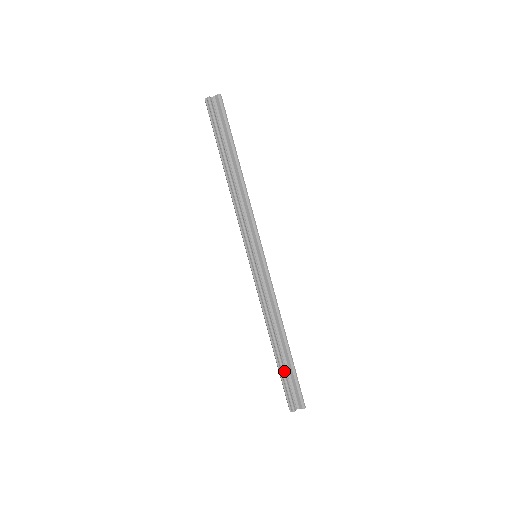
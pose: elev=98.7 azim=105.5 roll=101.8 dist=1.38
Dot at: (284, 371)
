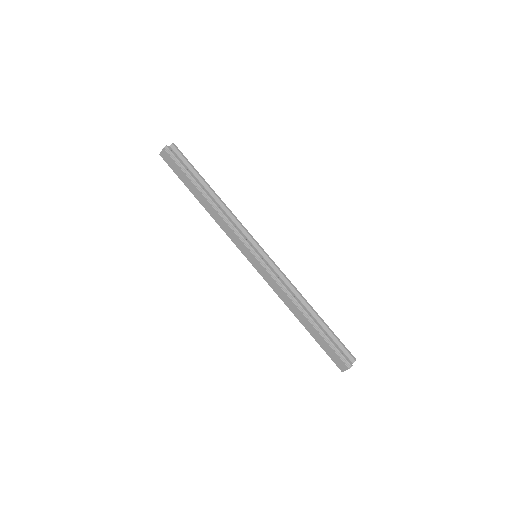
Dot at: (327, 336)
